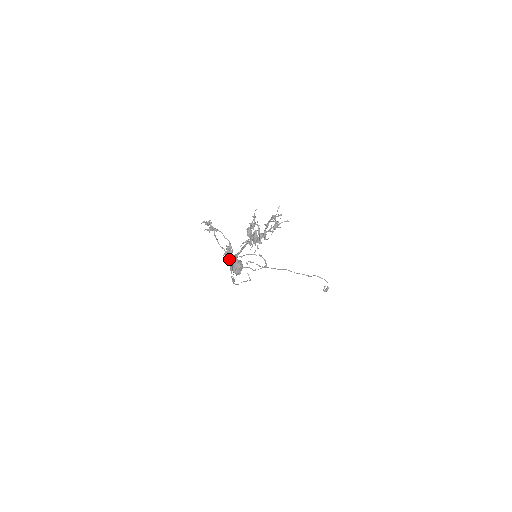
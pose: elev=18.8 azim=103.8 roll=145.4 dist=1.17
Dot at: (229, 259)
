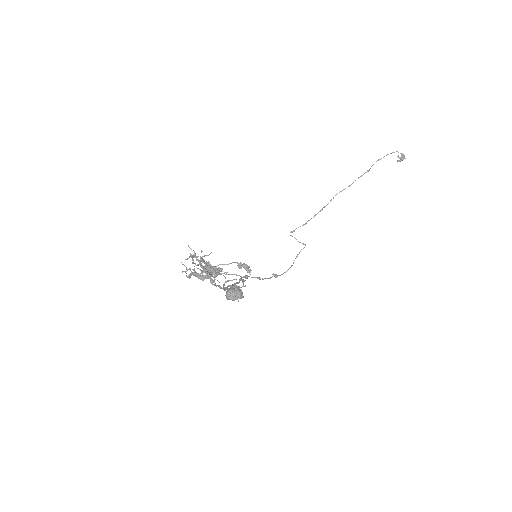
Dot at: occluded
